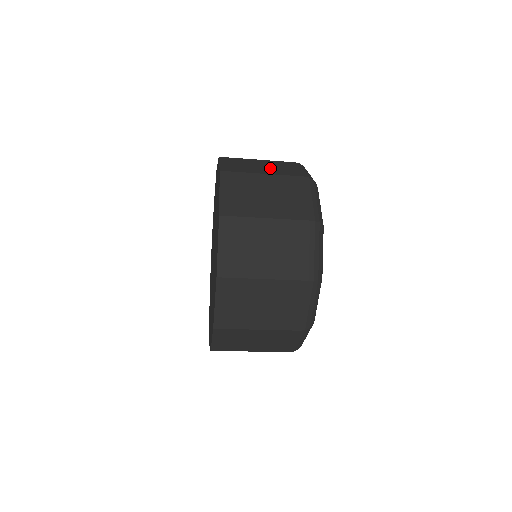
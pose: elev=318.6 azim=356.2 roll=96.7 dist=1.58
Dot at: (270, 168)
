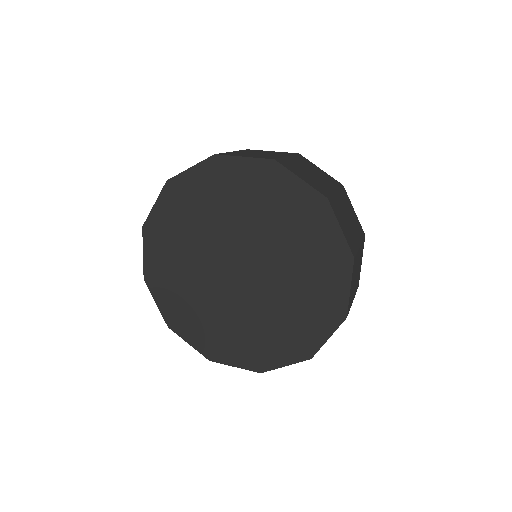
Dot at: (319, 176)
